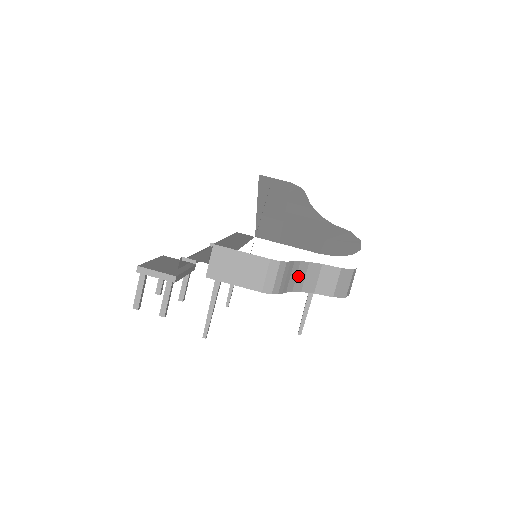
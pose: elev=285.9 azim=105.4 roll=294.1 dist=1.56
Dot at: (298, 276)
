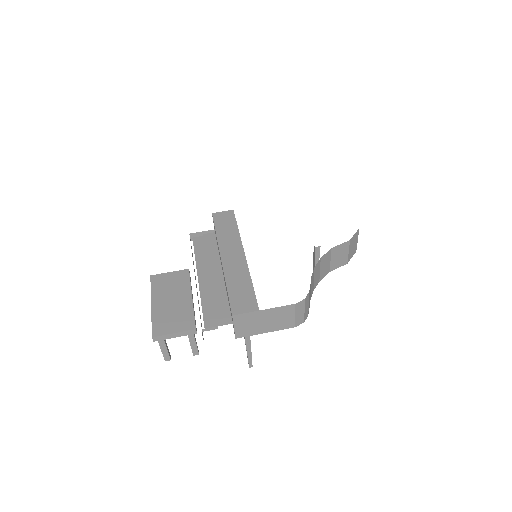
Dot at: (315, 277)
